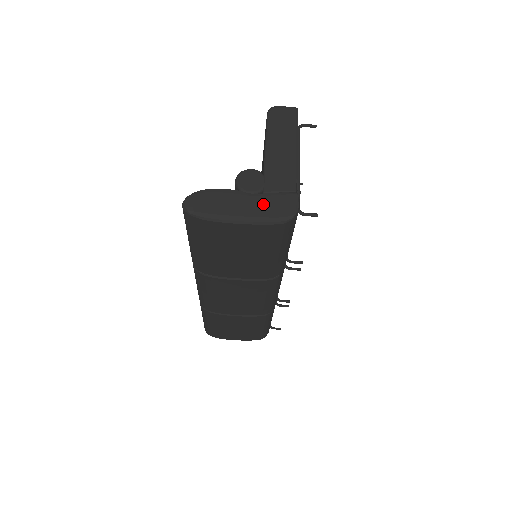
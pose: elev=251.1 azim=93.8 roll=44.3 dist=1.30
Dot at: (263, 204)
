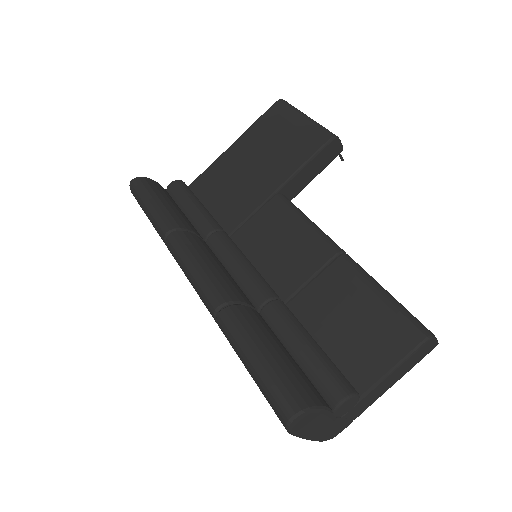
Dot at: (331, 428)
